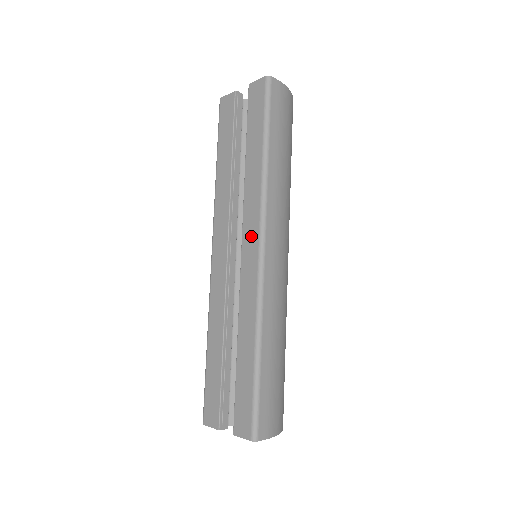
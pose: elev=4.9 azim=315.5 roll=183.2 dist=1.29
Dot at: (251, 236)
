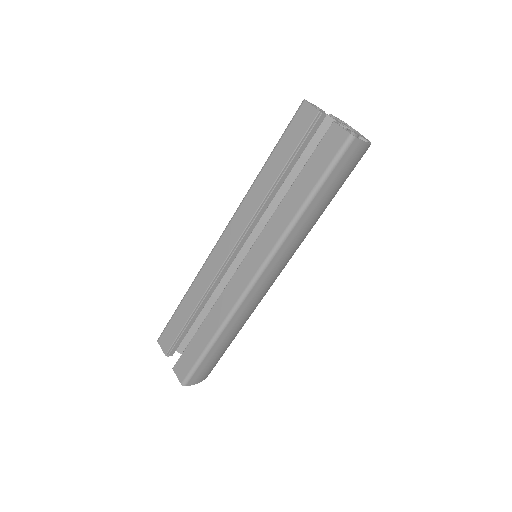
Dot at: (254, 261)
